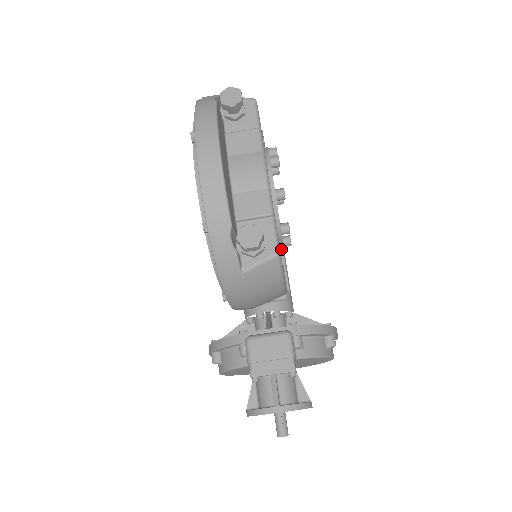
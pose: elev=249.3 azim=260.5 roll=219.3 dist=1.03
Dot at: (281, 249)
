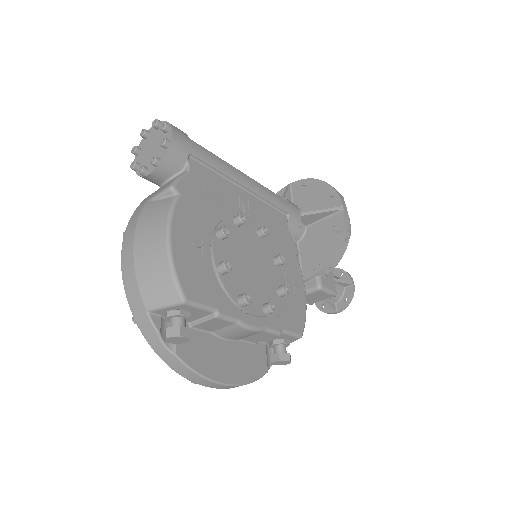
Dot at: (258, 197)
